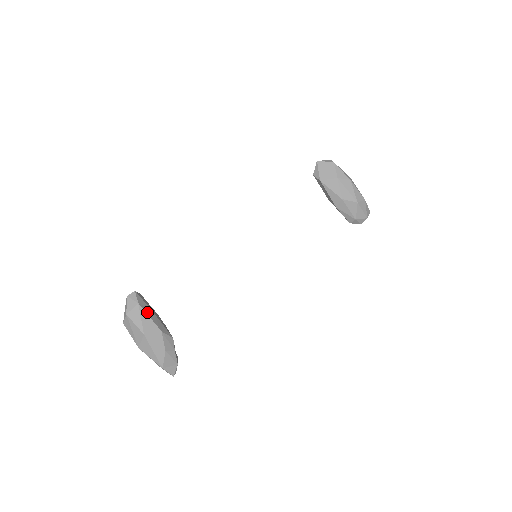
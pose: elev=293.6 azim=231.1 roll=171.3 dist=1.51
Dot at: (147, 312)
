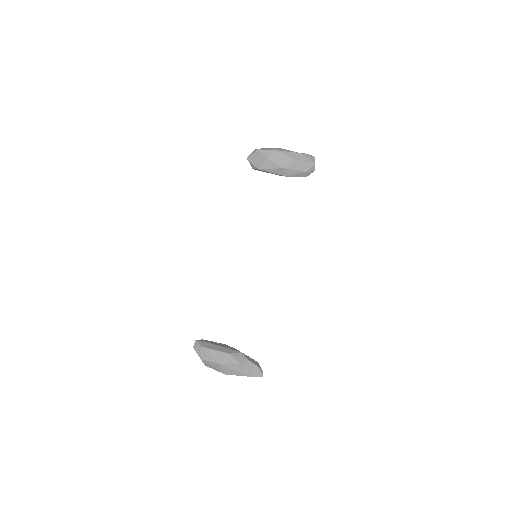
Dot at: (212, 348)
